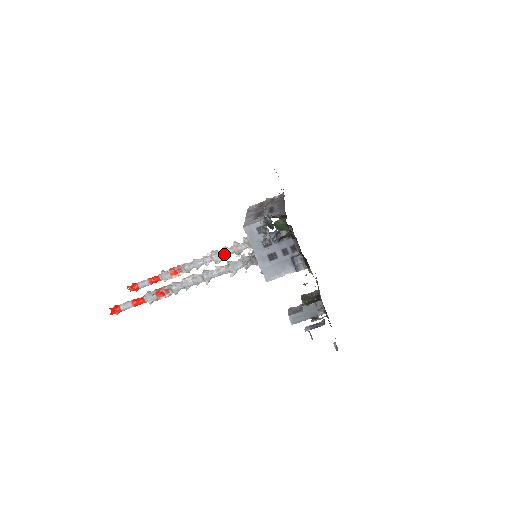
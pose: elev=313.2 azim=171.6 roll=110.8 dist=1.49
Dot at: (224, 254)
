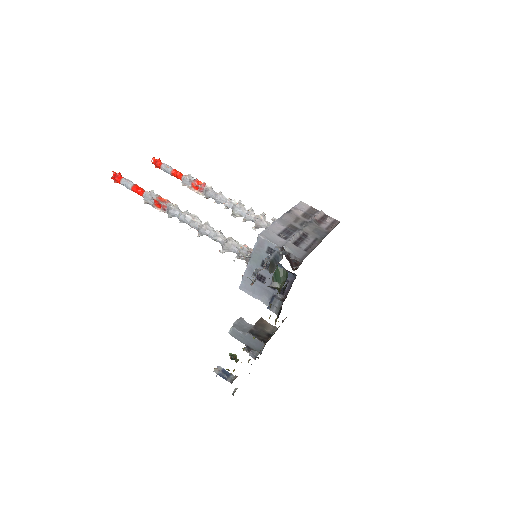
Dot at: (245, 216)
